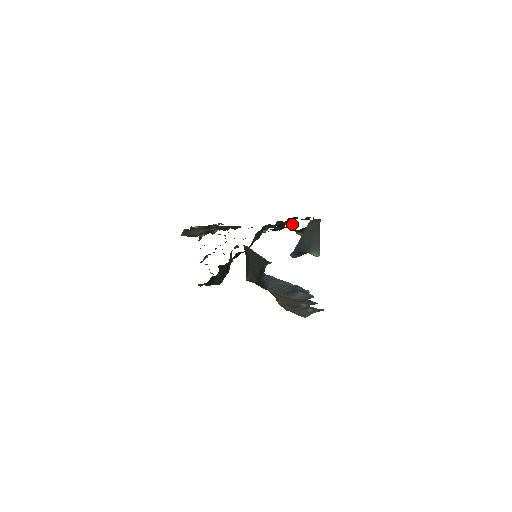
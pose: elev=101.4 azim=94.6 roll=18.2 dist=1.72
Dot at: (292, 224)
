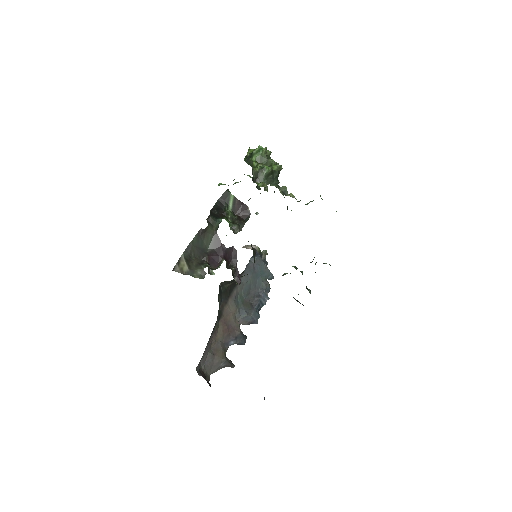
Dot at: occluded
